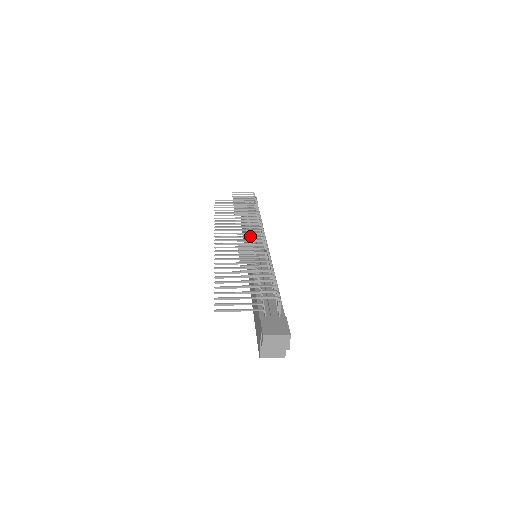
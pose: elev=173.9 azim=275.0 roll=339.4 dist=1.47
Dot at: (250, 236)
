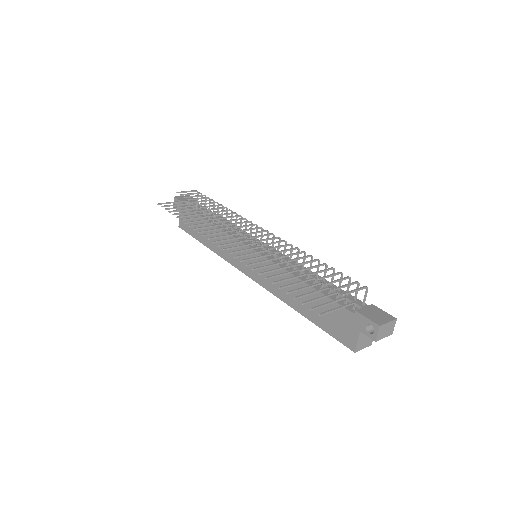
Dot at: (261, 235)
